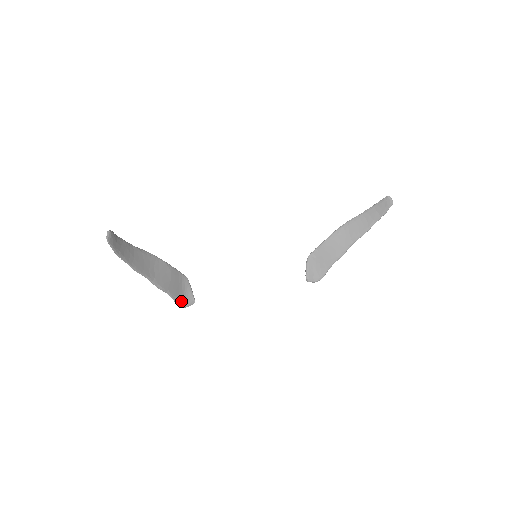
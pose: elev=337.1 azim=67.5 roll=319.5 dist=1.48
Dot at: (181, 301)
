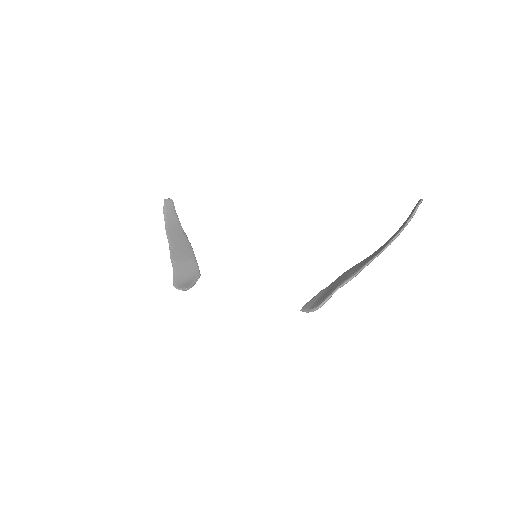
Dot at: (178, 281)
